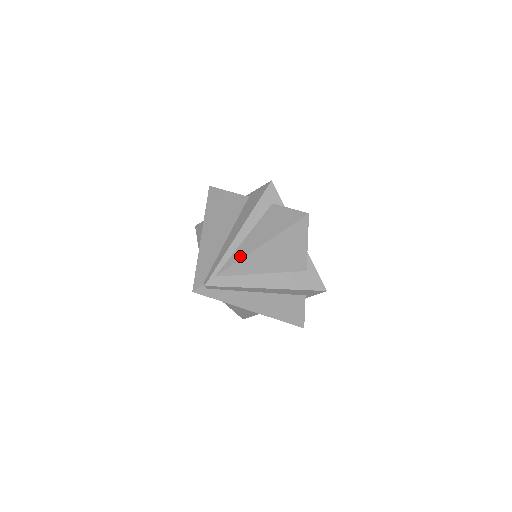
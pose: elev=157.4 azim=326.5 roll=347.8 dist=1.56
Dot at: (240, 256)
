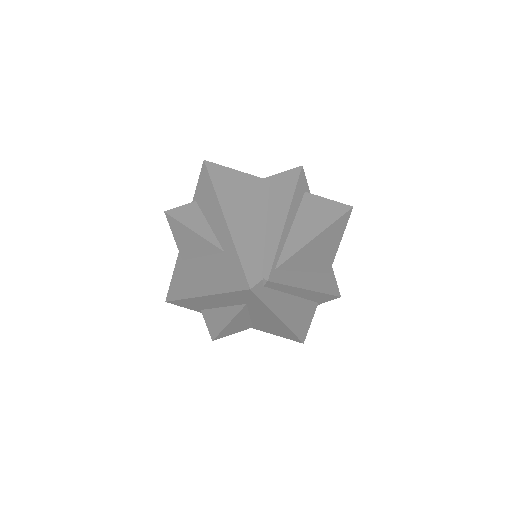
Dot at: (297, 246)
